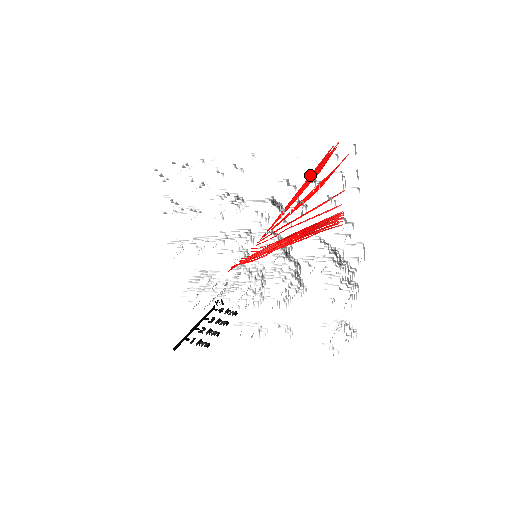
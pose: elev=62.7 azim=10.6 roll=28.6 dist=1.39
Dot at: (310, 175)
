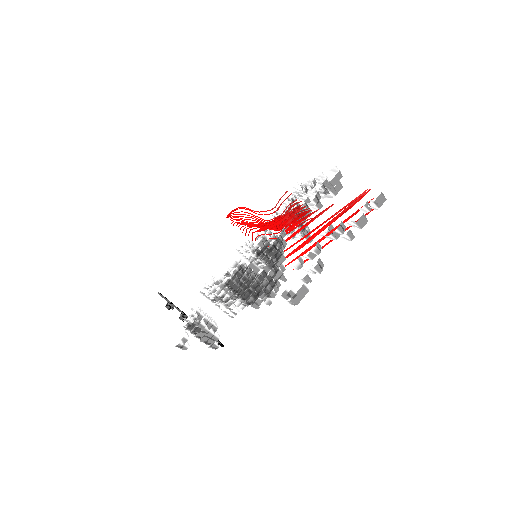
Dot at: (344, 220)
